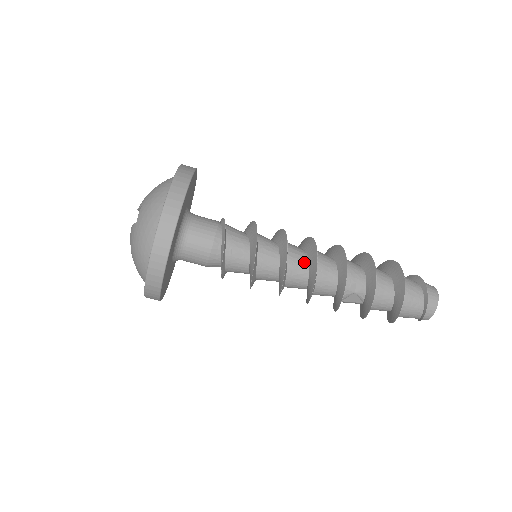
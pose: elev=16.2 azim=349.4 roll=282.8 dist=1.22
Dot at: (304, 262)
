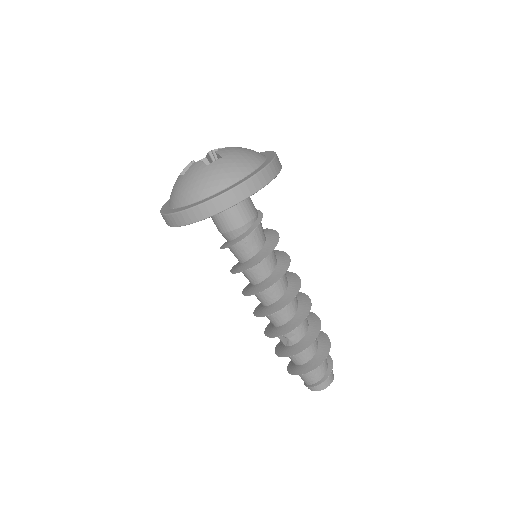
Dot at: (280, 293)
